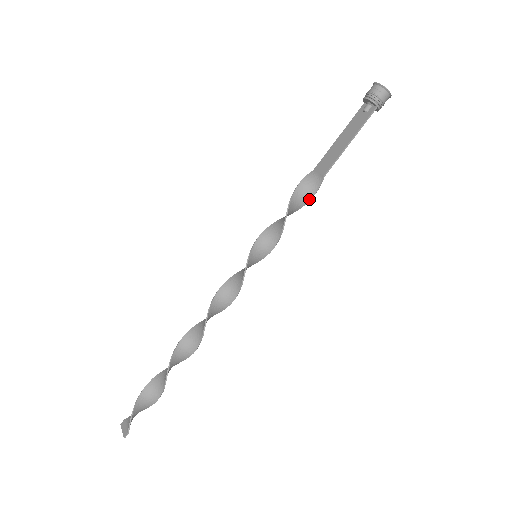
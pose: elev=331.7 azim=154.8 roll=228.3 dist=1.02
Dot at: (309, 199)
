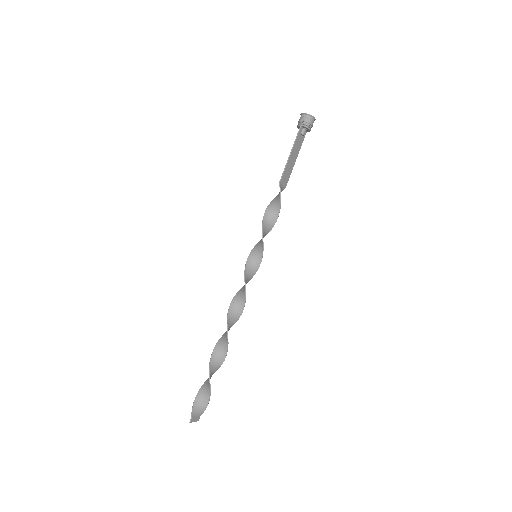
Dot at: (280, 203)
